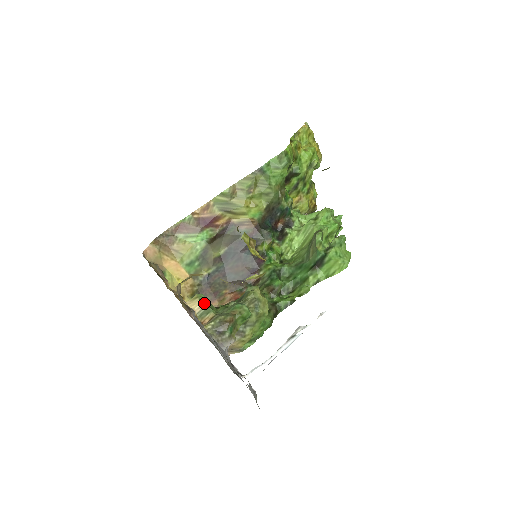
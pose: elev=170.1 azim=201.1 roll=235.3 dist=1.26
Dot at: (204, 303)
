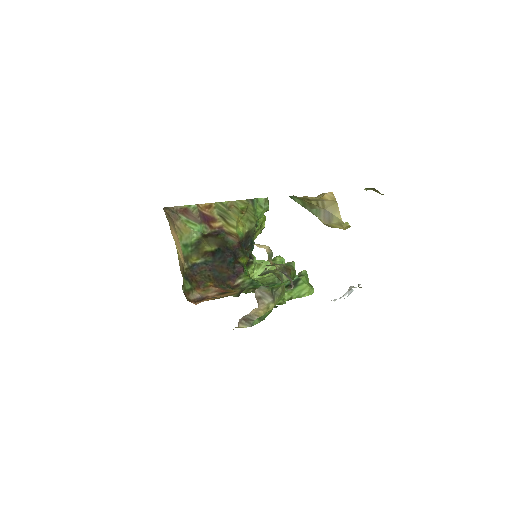
Dot at: occluded
